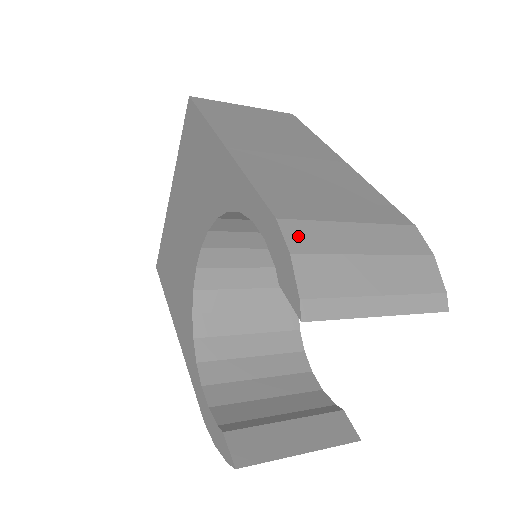
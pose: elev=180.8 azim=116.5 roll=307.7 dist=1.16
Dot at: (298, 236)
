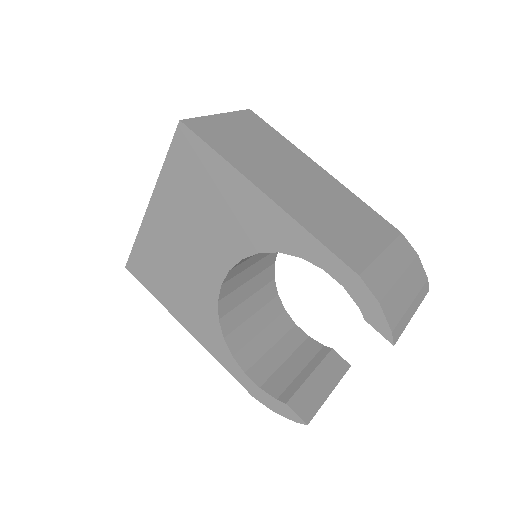
Dot at: (374, 284)
